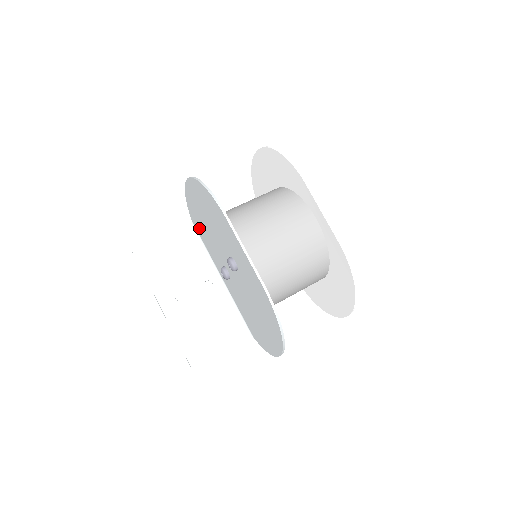
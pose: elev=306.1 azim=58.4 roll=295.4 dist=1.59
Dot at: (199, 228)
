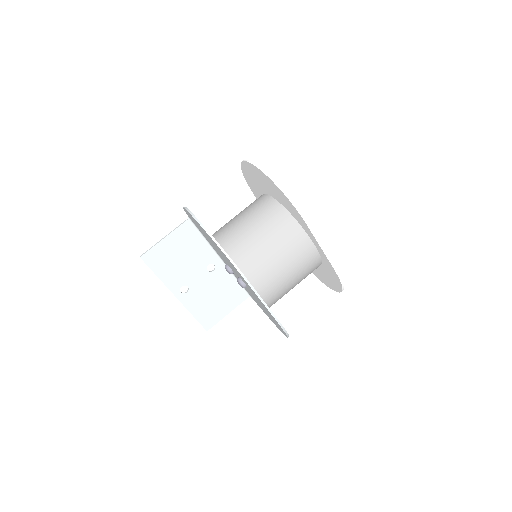
Dot at: (198, 228)
